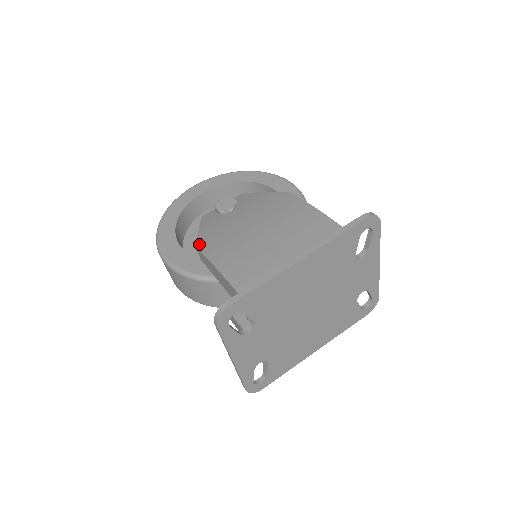
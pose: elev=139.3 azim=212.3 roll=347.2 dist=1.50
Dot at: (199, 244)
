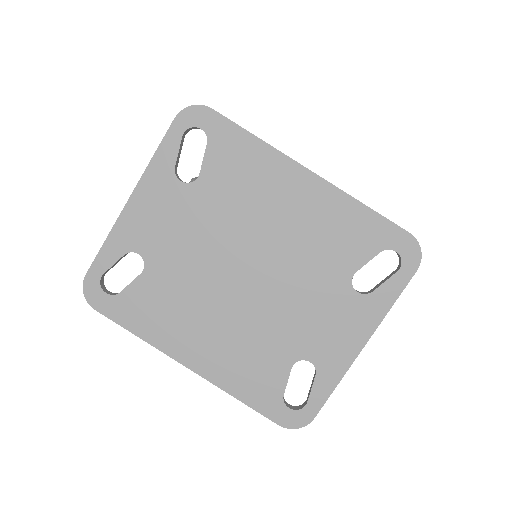
Dot at: occluded
